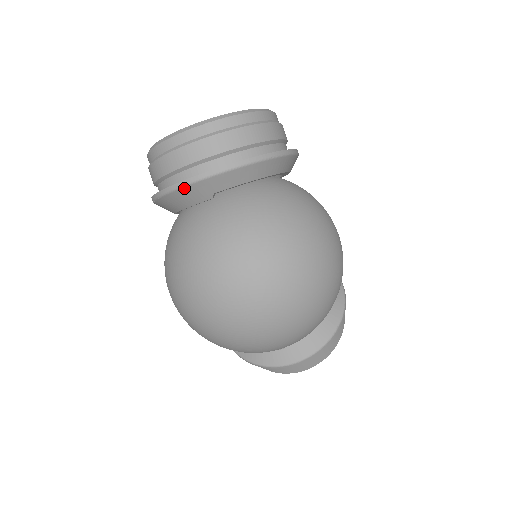
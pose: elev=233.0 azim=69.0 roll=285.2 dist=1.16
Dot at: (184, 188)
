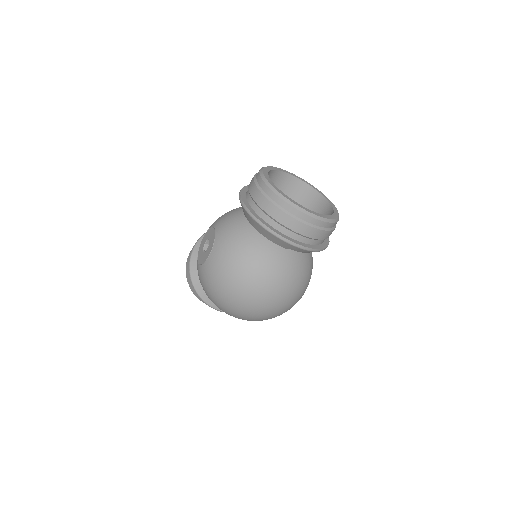
Dot at: (283, 241)
